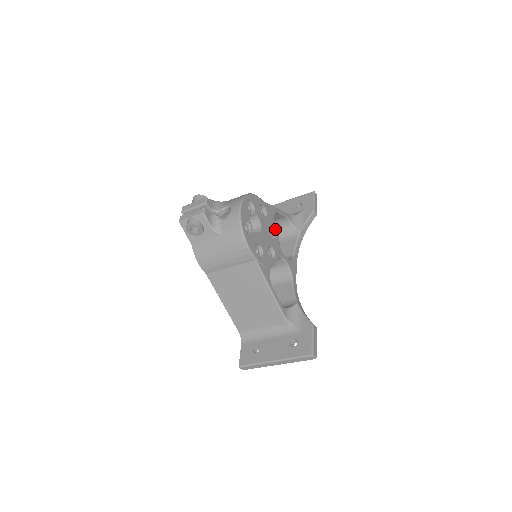
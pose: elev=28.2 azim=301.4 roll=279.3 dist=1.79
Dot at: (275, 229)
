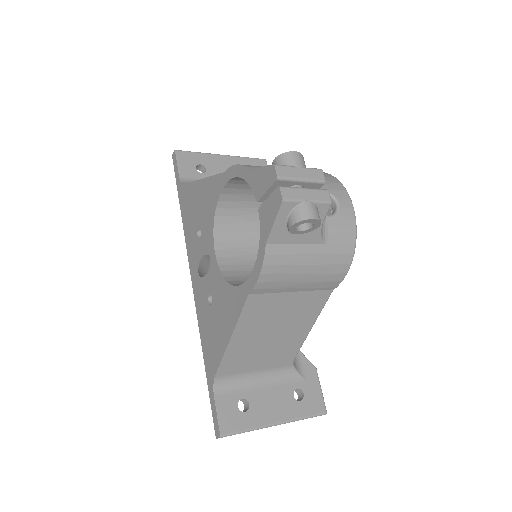
Dot at: occluded
